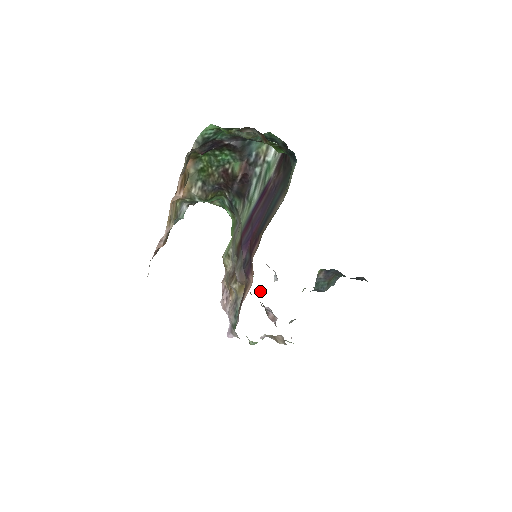
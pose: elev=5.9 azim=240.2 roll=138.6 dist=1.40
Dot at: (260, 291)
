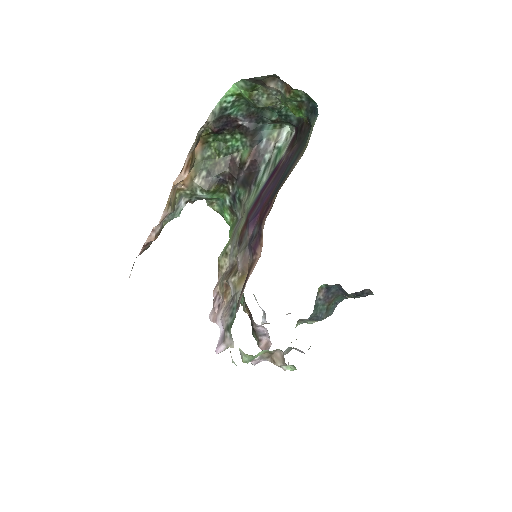
Dot at: (250, 319)
